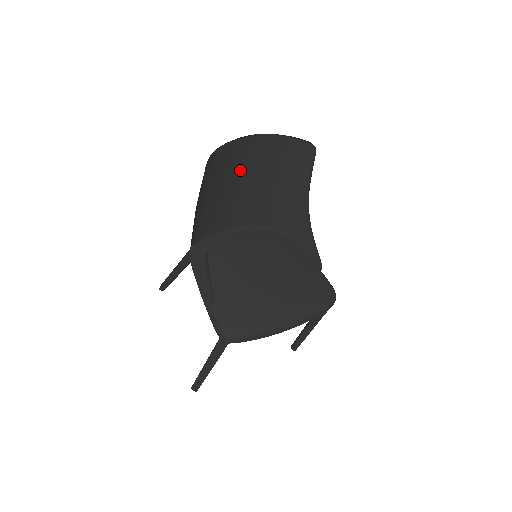
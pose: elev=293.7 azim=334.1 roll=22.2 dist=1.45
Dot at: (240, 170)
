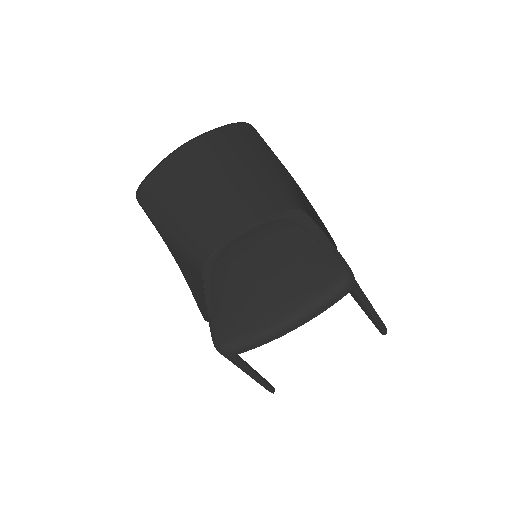
Dot at: (199, 180)
